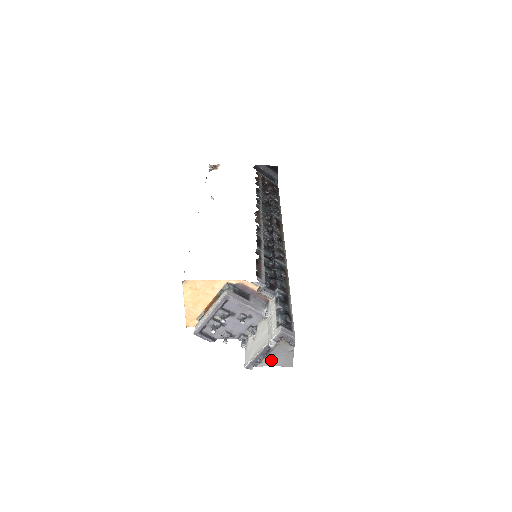
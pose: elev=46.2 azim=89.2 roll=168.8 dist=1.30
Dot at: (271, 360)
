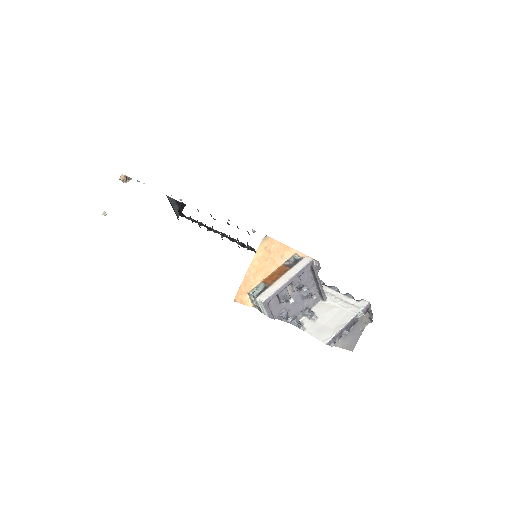
Dot at: (344, 339)
